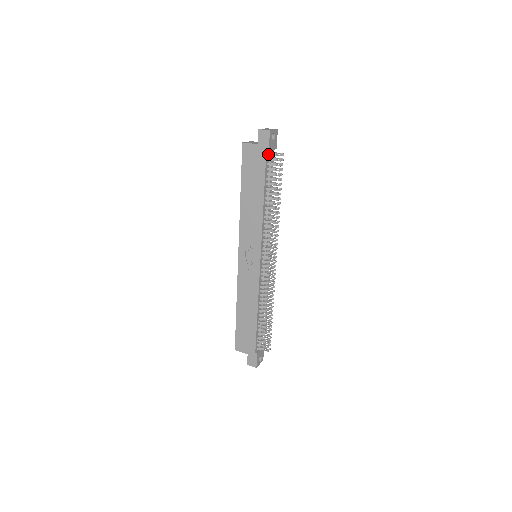
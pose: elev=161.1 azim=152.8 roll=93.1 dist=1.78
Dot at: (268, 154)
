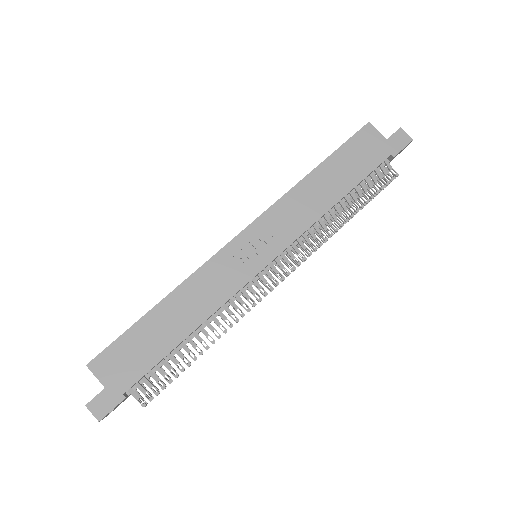
Dot at: (386, 160)
